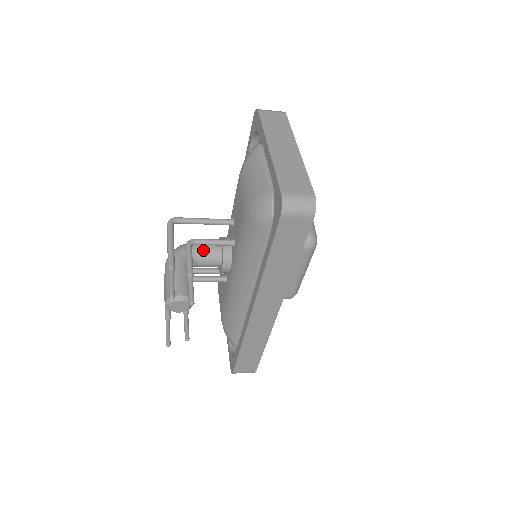
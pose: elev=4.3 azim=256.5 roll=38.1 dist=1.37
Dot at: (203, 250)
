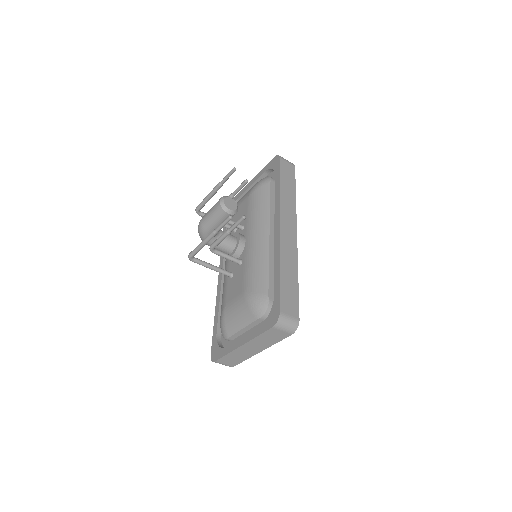
Dot at: occluded
